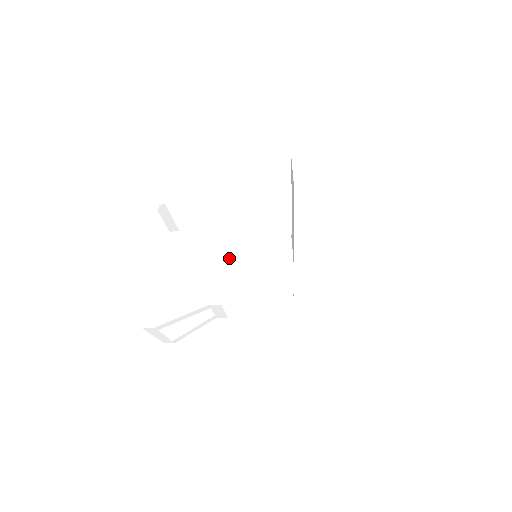
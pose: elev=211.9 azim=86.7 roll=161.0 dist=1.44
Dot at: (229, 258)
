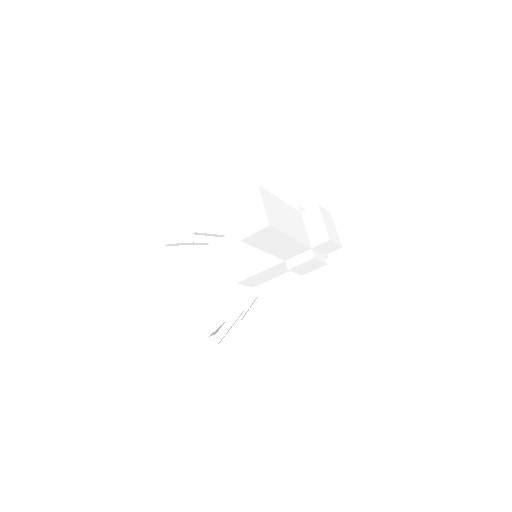
Dot at: (238, 269)
